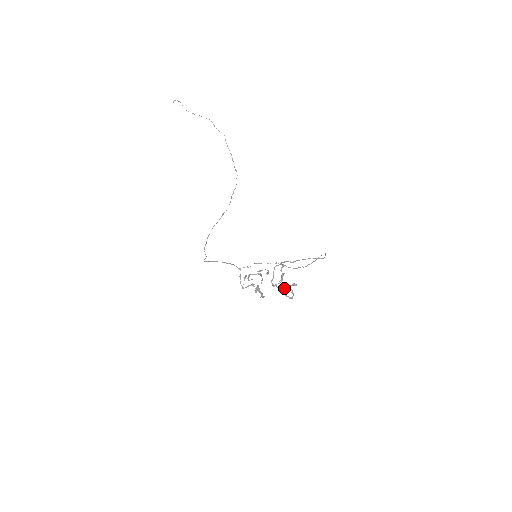
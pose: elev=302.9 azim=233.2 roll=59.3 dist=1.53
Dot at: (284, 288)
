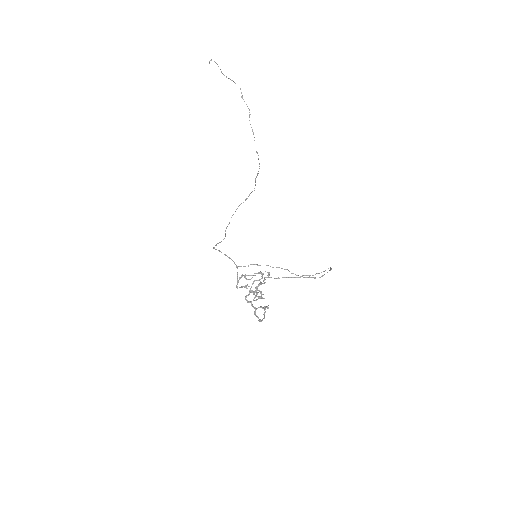
Dot at: (256, 308)
